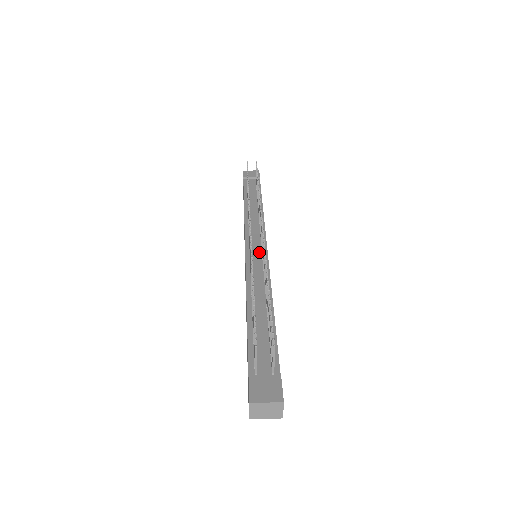
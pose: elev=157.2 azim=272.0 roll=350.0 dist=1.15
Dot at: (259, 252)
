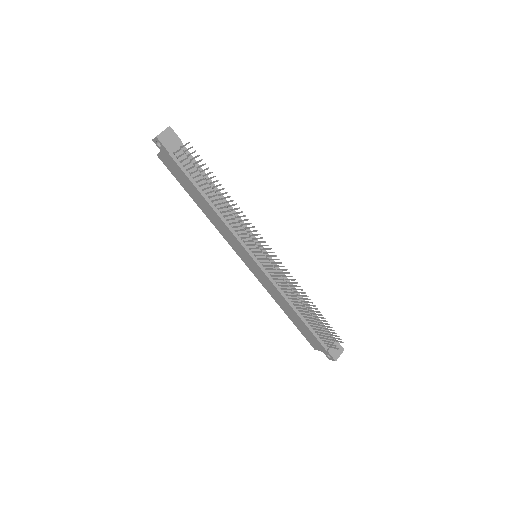
Dot at: (267, 261)
